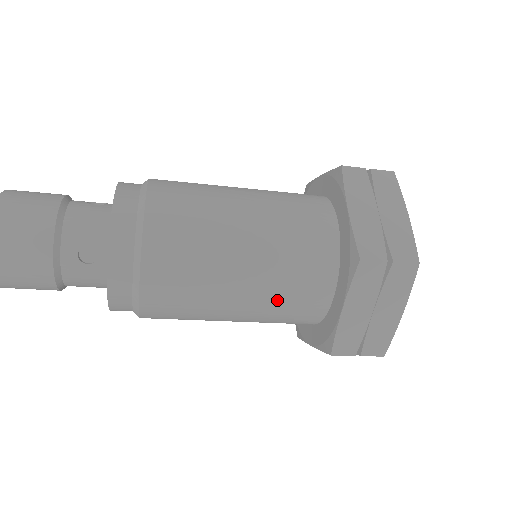
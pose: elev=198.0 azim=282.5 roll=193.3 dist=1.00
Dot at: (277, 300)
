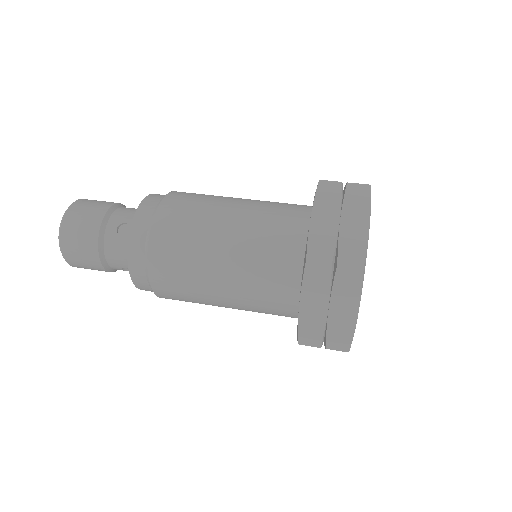
Dot at: occluded
